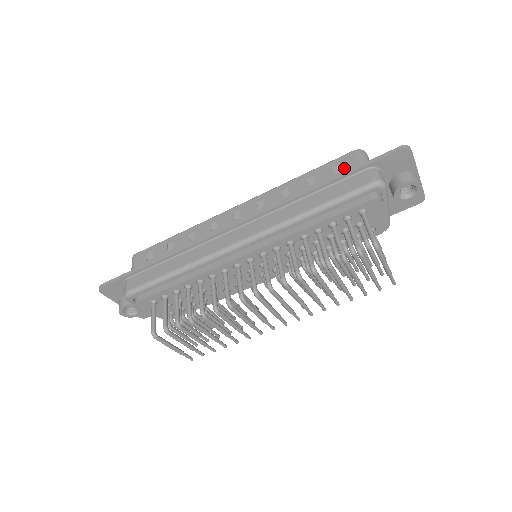
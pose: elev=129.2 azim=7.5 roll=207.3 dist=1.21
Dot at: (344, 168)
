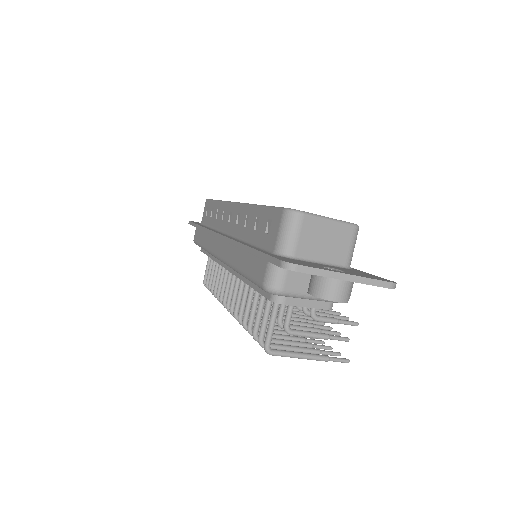
Dot at: (270, 232)
